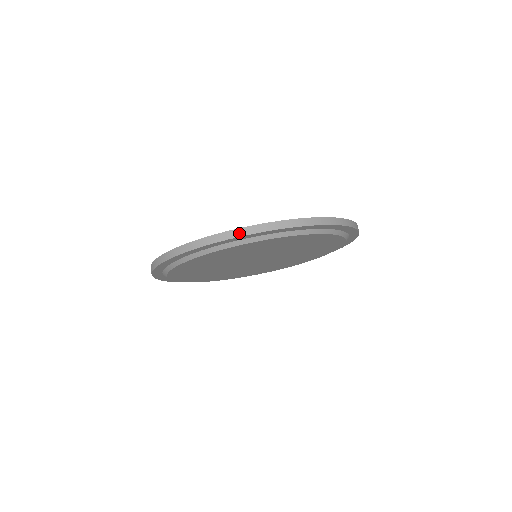
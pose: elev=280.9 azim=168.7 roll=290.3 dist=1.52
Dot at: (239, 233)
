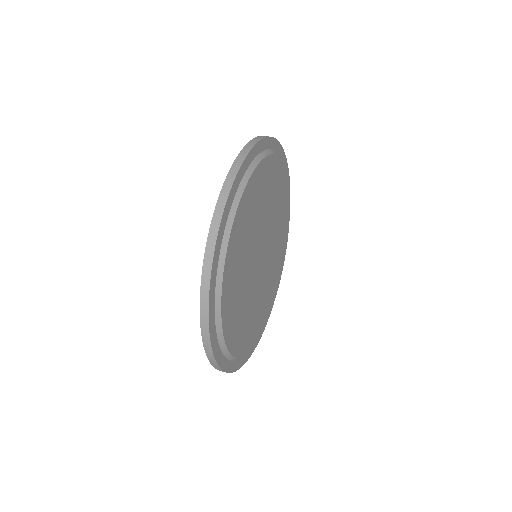
Dot at: (216, 222)
